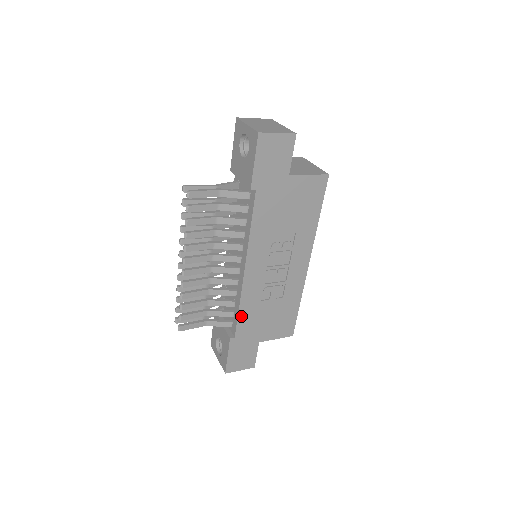
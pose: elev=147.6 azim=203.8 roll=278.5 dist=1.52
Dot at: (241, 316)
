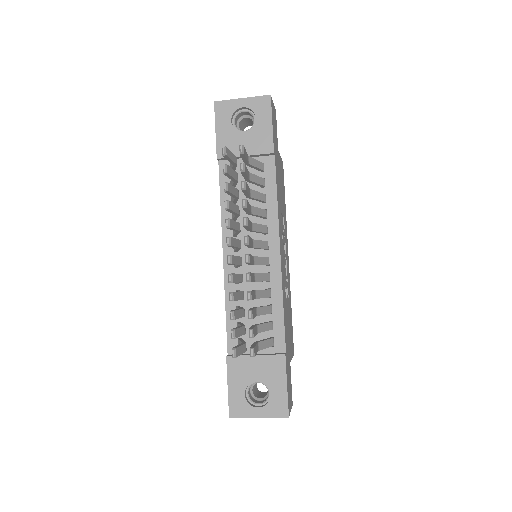
Dot at: (284, 319)
